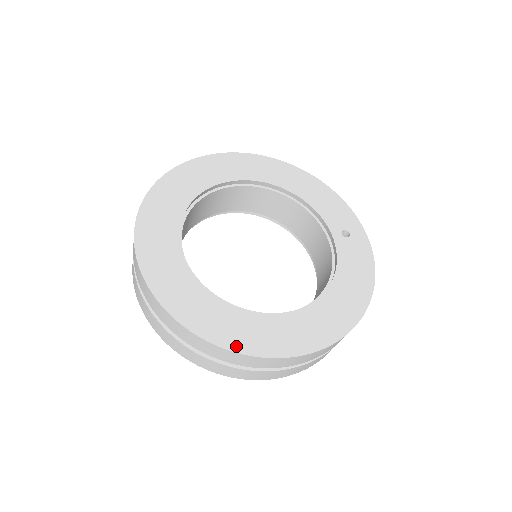
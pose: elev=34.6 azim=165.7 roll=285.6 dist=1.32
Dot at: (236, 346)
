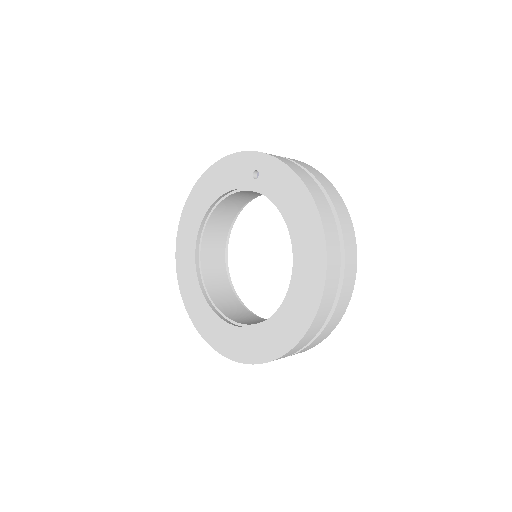
Dot at: (296, 337)
